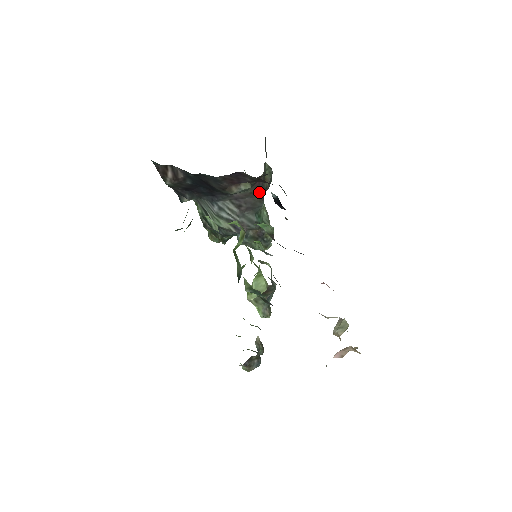
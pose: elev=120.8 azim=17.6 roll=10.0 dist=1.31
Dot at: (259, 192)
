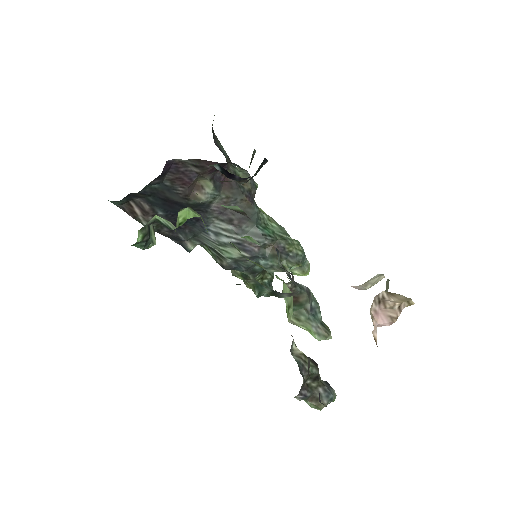
Dot at: (239, 195)
